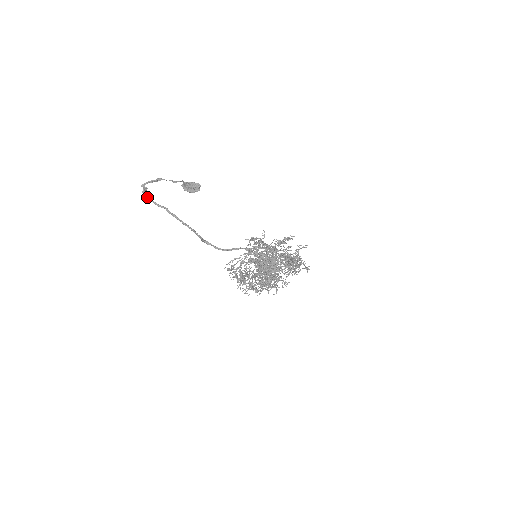
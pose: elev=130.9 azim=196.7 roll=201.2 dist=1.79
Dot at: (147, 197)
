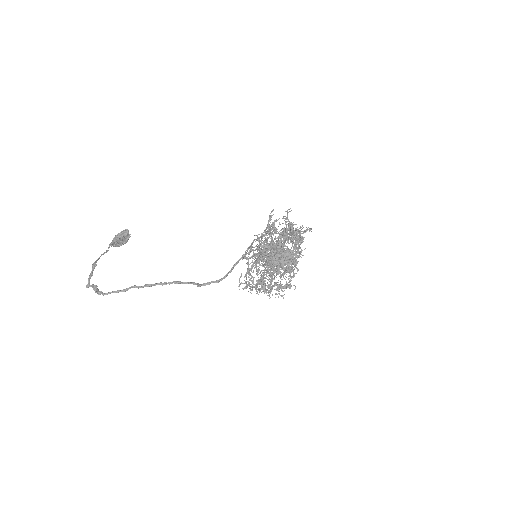
Dot at: (105, 293)
